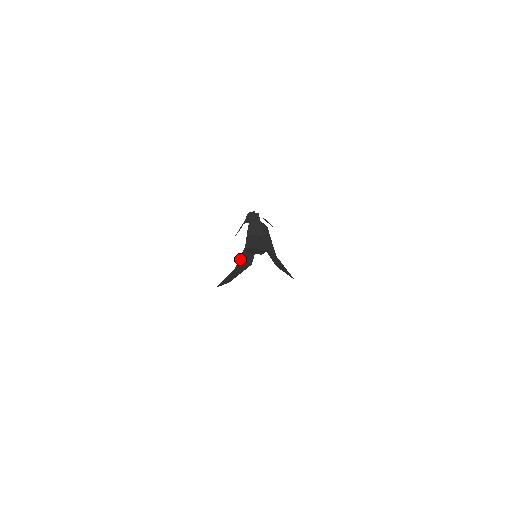
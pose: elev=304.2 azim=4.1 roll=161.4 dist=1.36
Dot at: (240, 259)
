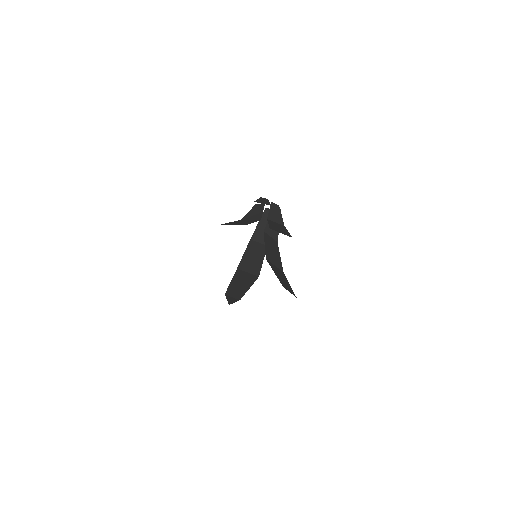
Dot at: (244, 257)
